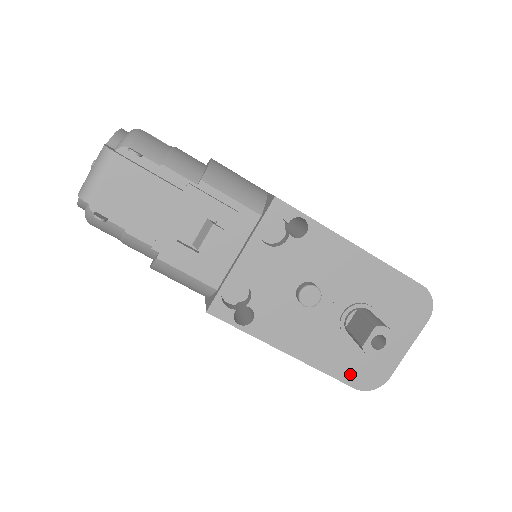
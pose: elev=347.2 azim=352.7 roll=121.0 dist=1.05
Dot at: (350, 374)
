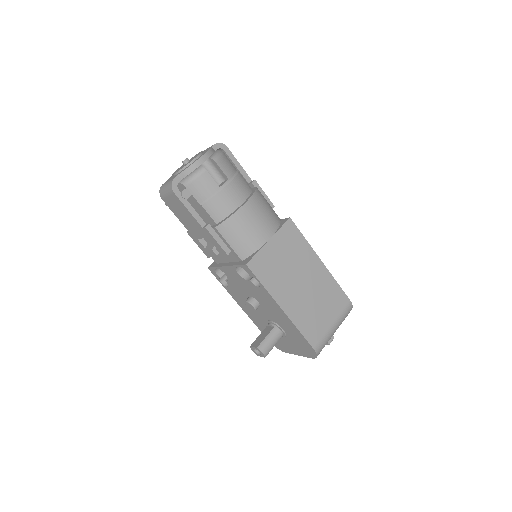
Dot at: occluded
